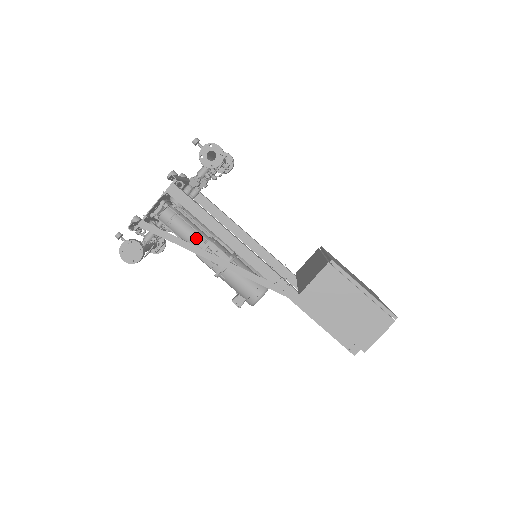
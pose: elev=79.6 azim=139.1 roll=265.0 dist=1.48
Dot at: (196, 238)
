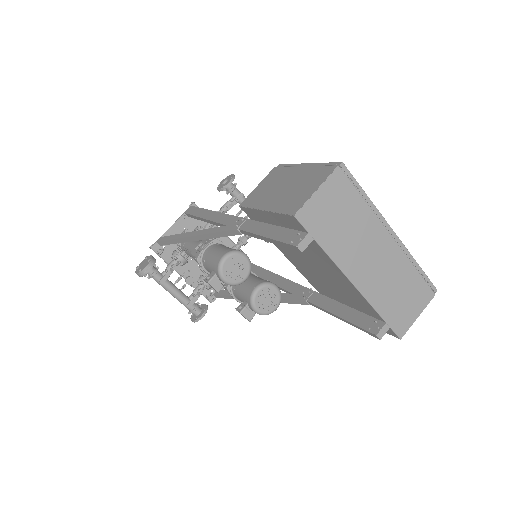
Dot at: (197, 242)
